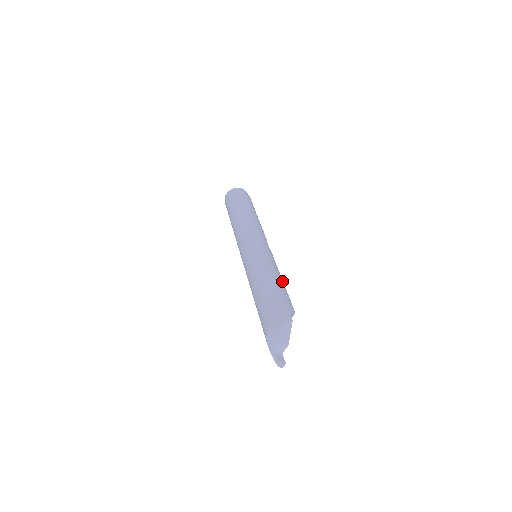
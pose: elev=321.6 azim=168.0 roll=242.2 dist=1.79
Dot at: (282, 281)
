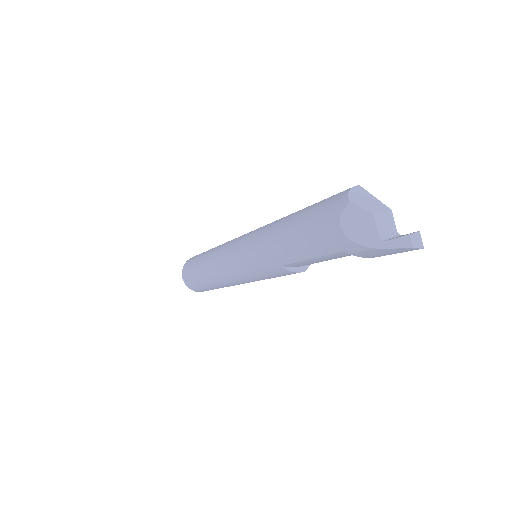
Dot at: occluded
